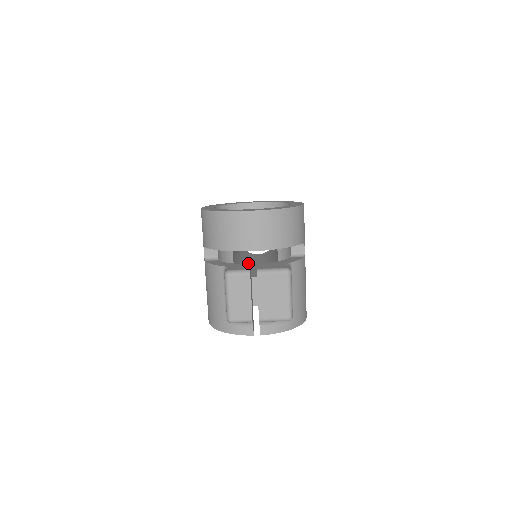
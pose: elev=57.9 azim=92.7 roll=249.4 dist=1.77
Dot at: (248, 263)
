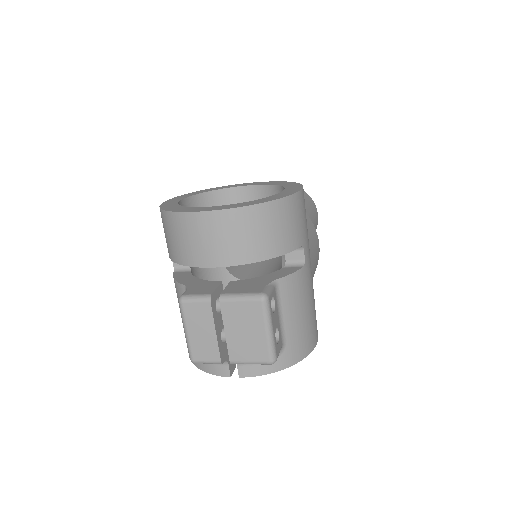
Dot at: occluded
